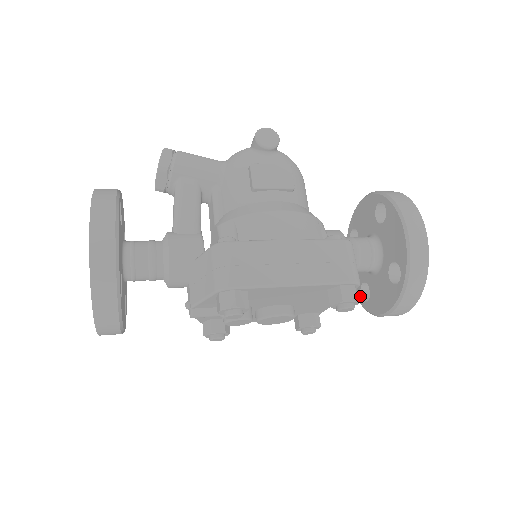
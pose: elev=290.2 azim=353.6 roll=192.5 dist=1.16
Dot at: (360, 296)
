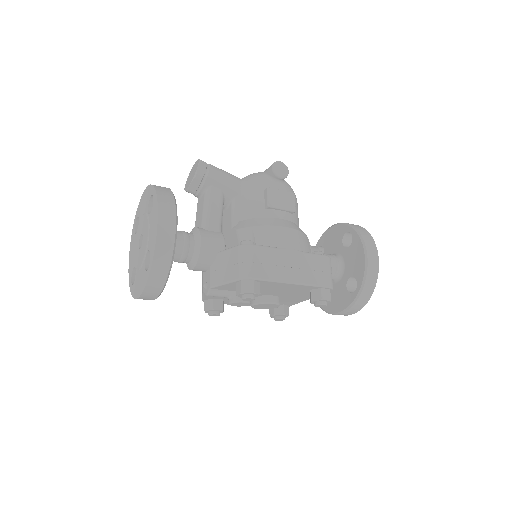
Dot at: occluded
